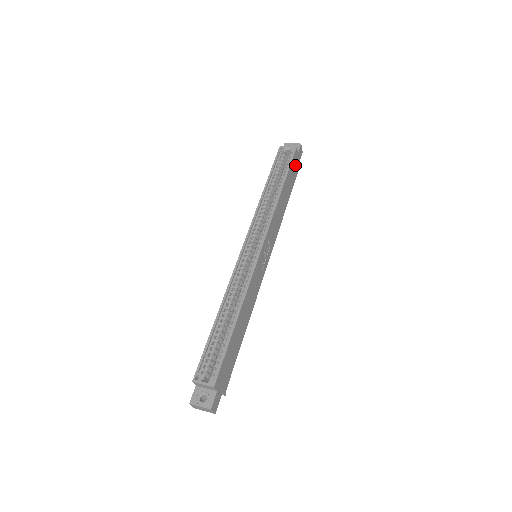
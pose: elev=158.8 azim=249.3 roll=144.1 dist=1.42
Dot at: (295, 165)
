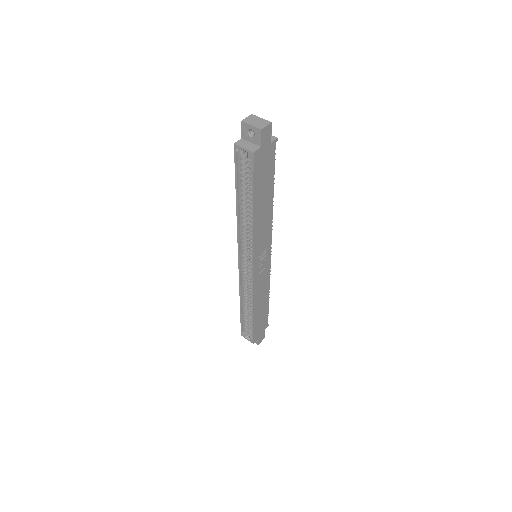
Dot at: (264, 159)
